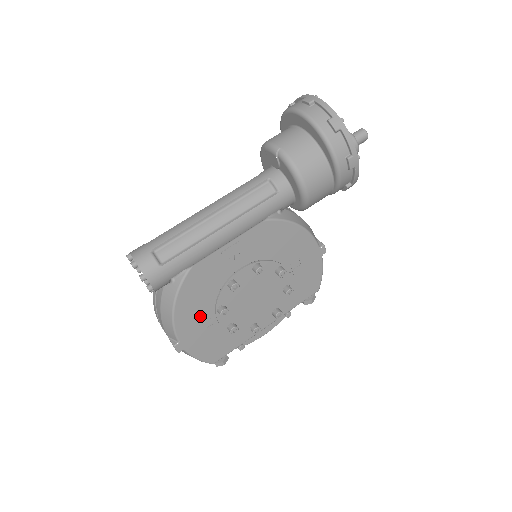
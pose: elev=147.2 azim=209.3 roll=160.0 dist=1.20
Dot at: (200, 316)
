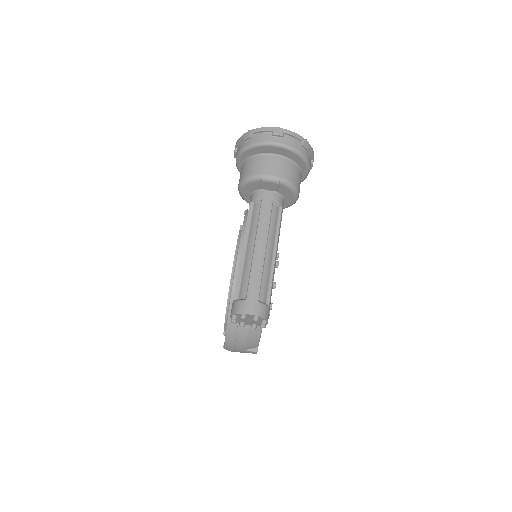
Dot at: occluded
